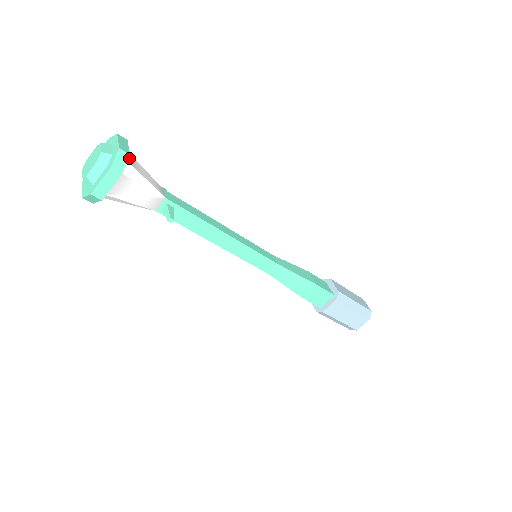
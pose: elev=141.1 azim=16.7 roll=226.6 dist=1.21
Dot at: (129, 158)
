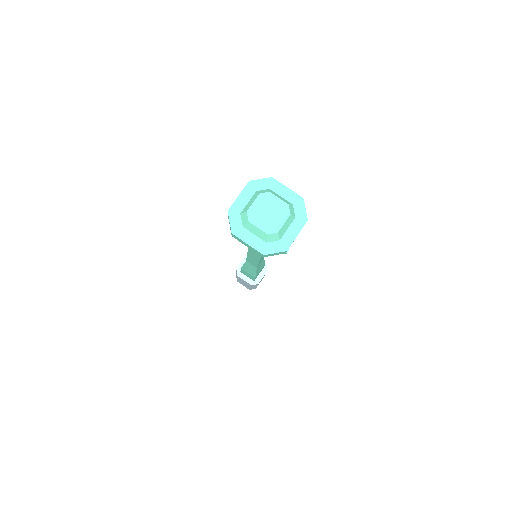
Dot at: occluded
